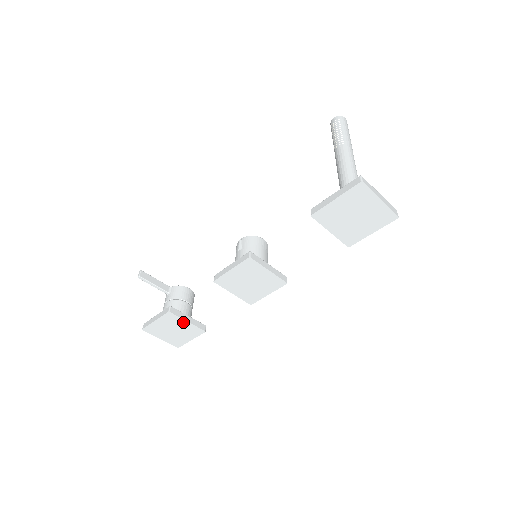
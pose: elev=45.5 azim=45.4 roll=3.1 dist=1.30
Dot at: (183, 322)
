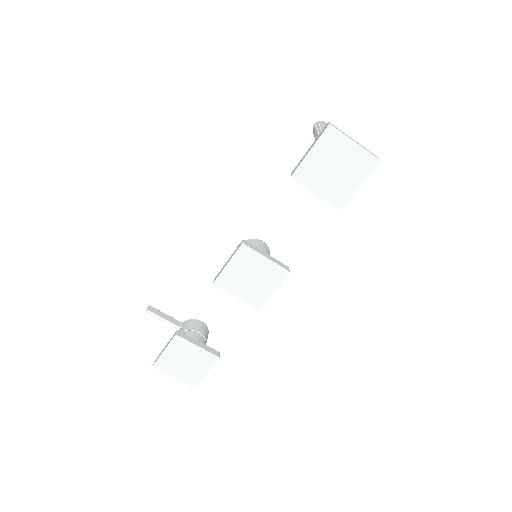
Dot at: (193, 347)
